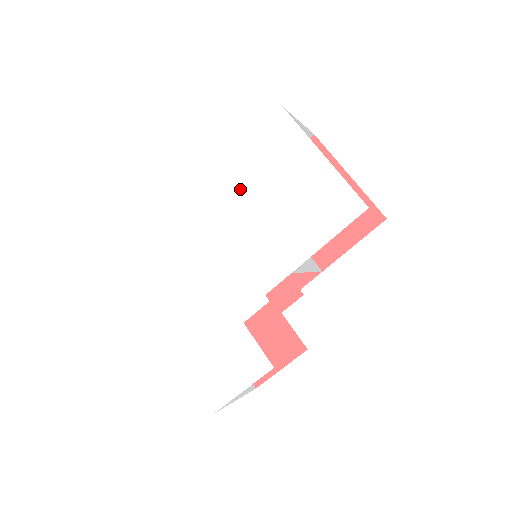
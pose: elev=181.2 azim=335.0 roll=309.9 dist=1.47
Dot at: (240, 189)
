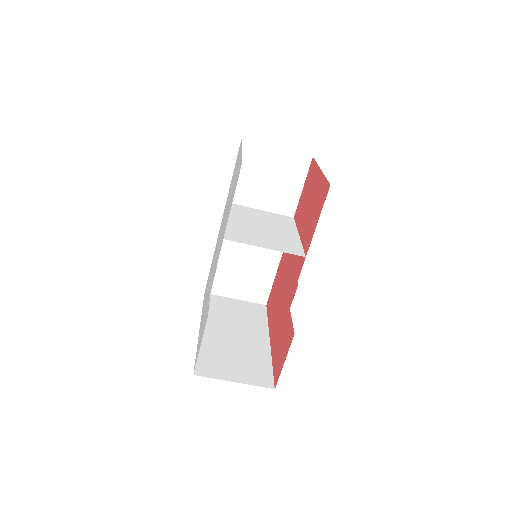
Dot at: occluded
